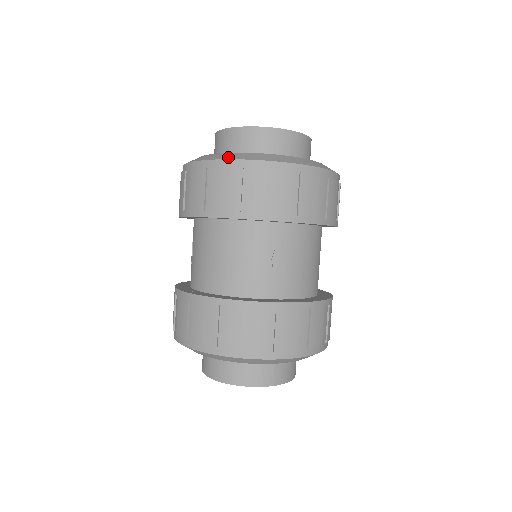
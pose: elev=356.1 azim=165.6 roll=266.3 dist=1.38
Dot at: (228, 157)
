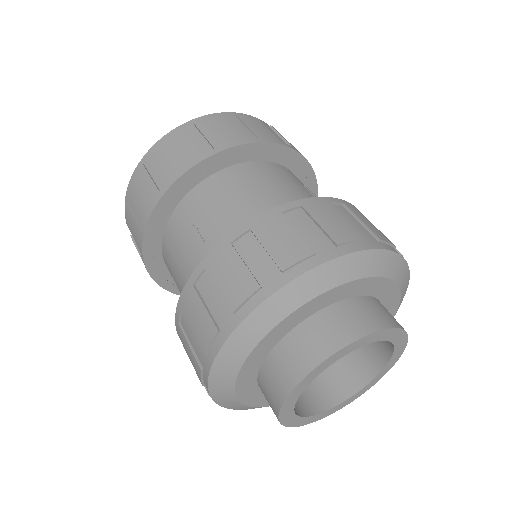
Dot at: occluded
